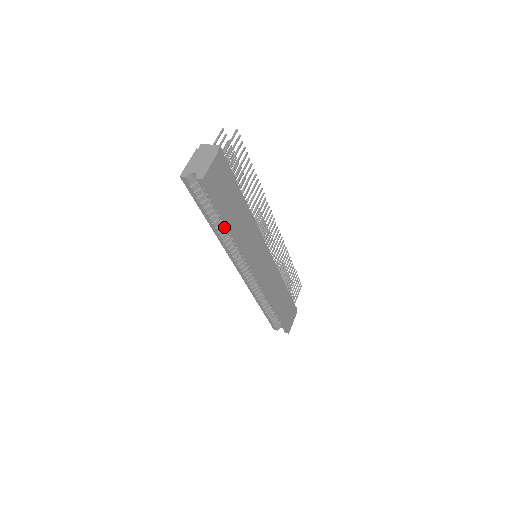
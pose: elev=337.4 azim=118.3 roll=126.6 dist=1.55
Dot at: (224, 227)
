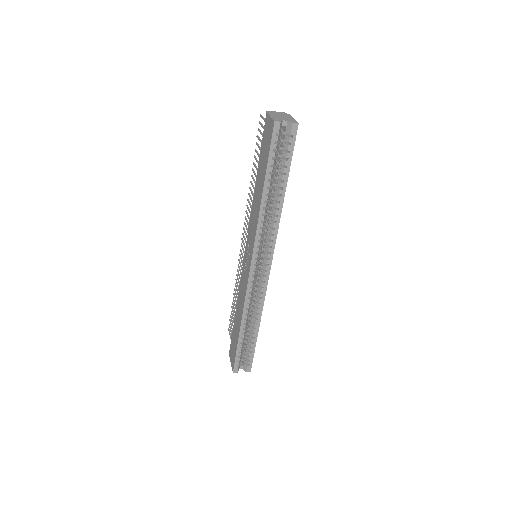
Dot at: (268, 199)
